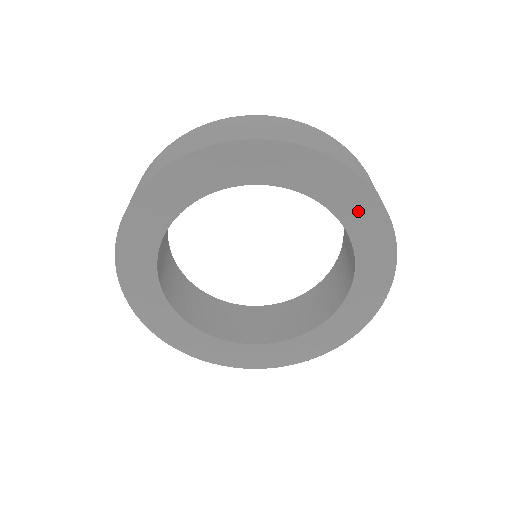
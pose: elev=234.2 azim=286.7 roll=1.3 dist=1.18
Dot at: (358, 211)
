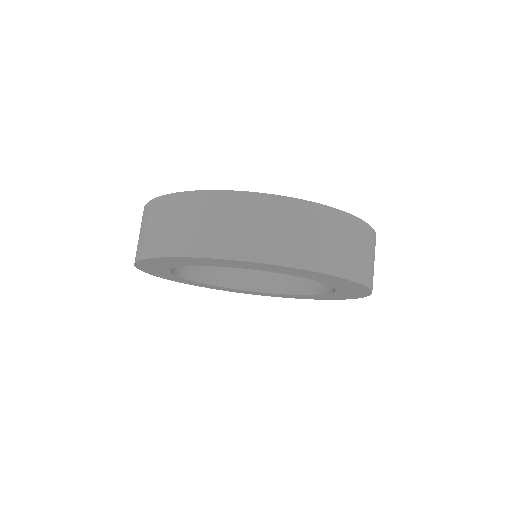
Dot at: (351, 293)
